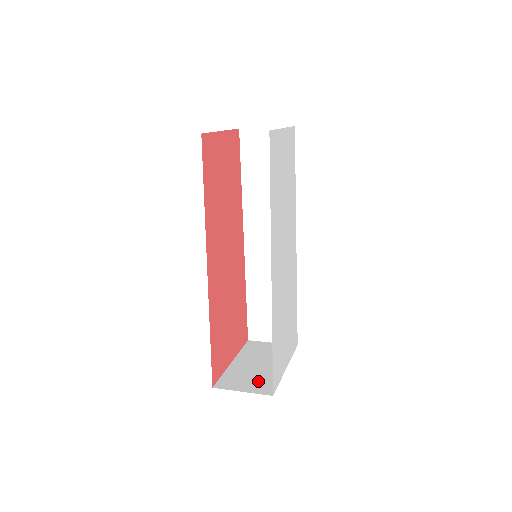
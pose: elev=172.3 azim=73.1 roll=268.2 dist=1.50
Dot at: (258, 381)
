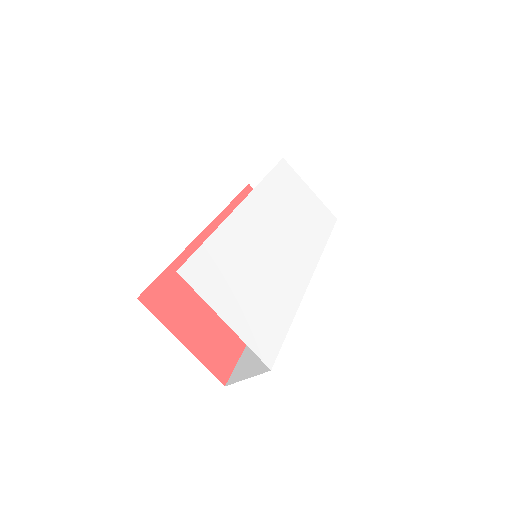
Dot at: occluded
